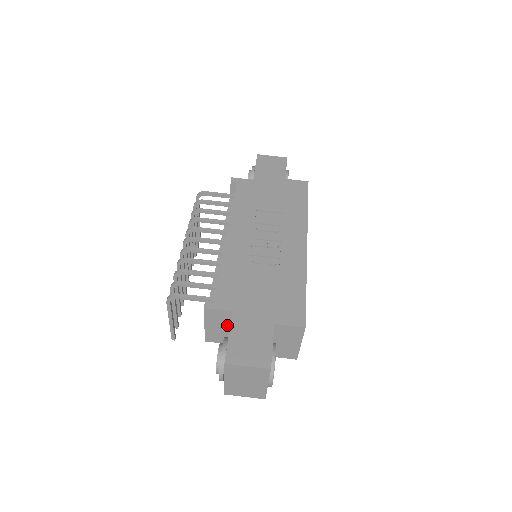
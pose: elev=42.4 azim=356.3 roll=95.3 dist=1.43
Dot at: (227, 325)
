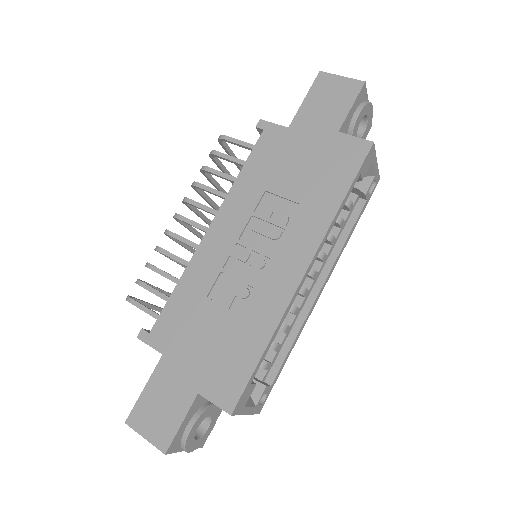
Dot at: occluded
